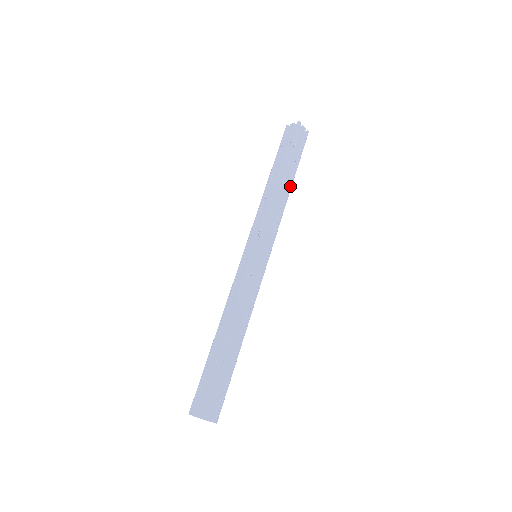
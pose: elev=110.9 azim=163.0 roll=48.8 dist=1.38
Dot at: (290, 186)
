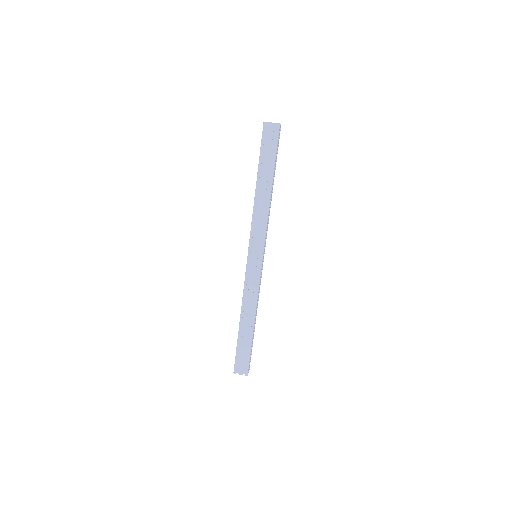
Dot at: (269, 188)
